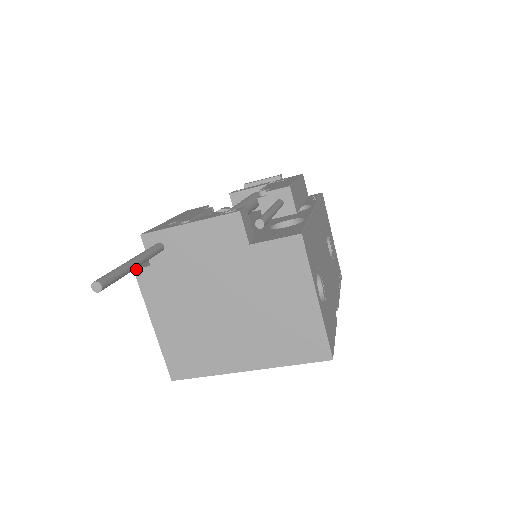
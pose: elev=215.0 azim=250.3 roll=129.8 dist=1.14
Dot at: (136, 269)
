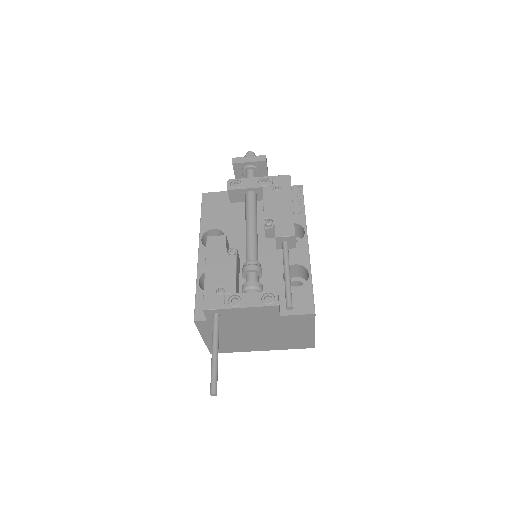
Dot at: (196, 321)
